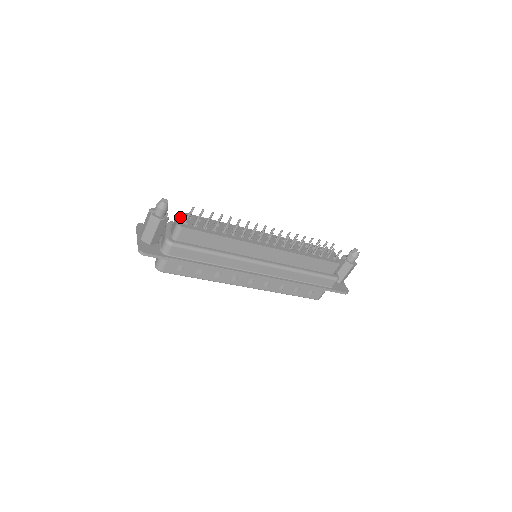
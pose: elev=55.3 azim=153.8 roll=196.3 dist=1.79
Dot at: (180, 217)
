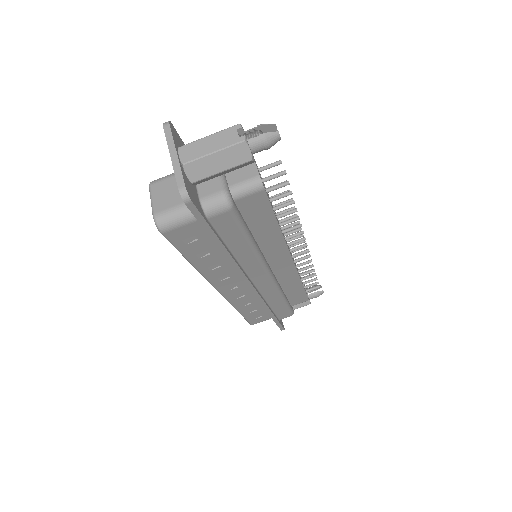
Dot at: occluded
